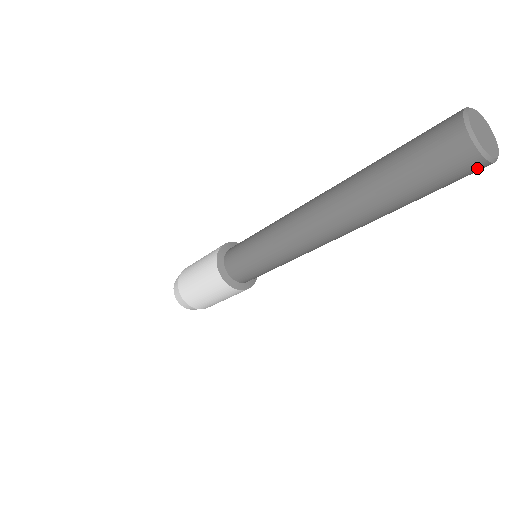
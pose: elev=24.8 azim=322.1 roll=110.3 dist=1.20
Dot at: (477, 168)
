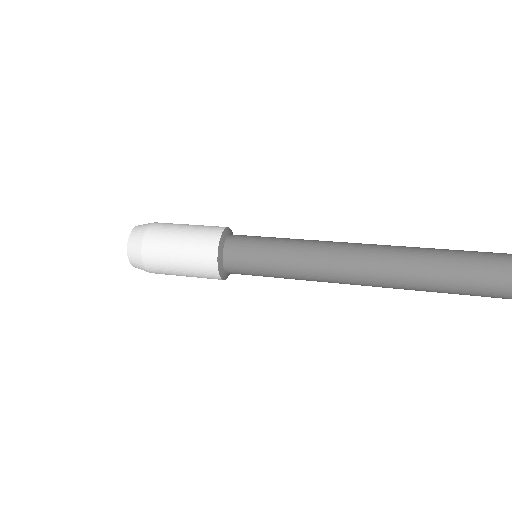
Dot at: (502, 298)
